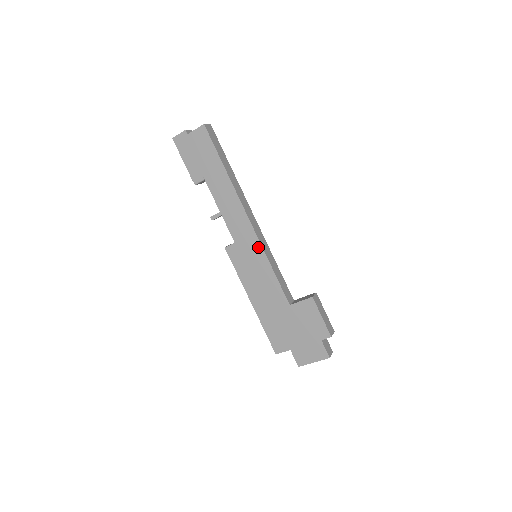
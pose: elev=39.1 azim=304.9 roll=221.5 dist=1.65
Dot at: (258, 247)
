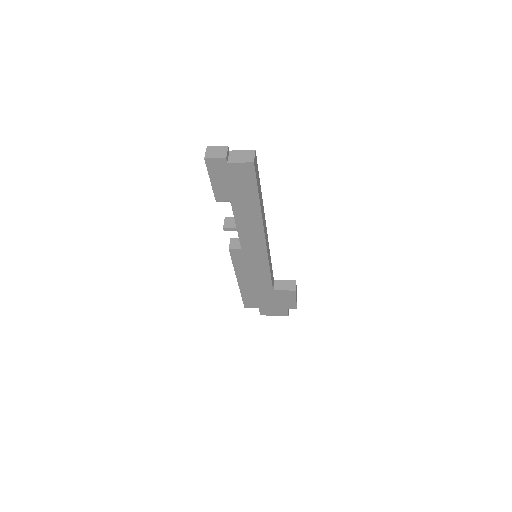
Dot at: (264, 257)
